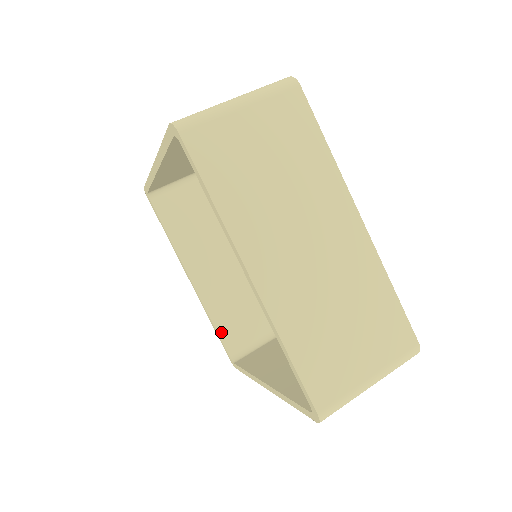
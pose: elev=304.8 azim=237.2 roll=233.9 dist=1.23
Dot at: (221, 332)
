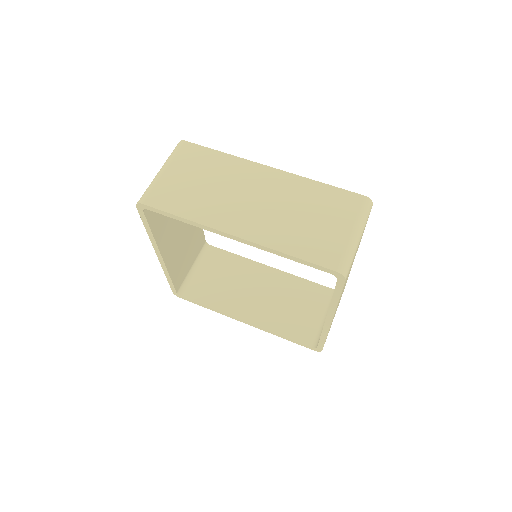
Dot at: (174, 281)
